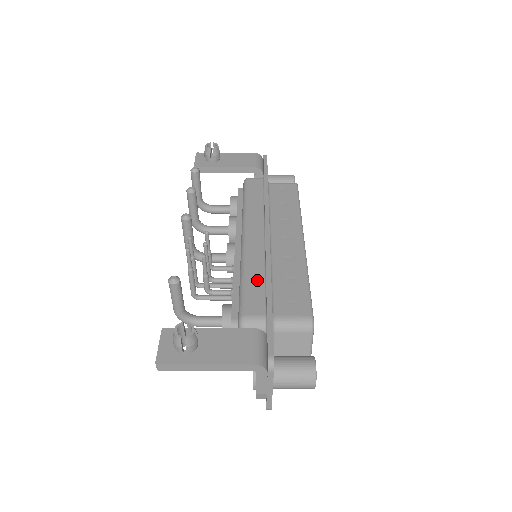
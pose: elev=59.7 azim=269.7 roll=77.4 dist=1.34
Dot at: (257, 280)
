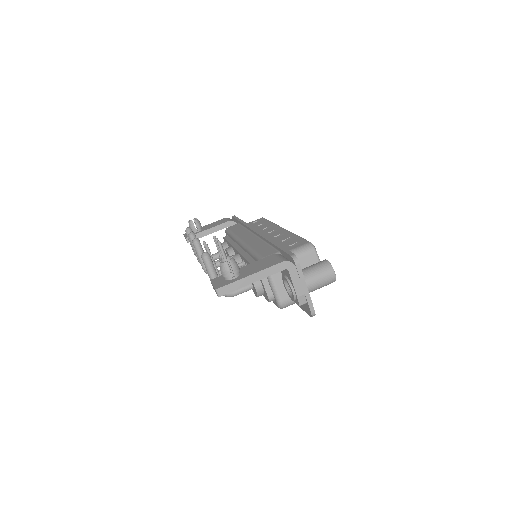
Dot at: (262, 246)
